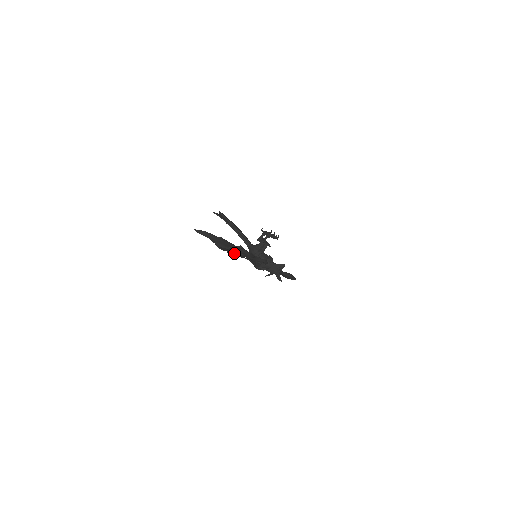
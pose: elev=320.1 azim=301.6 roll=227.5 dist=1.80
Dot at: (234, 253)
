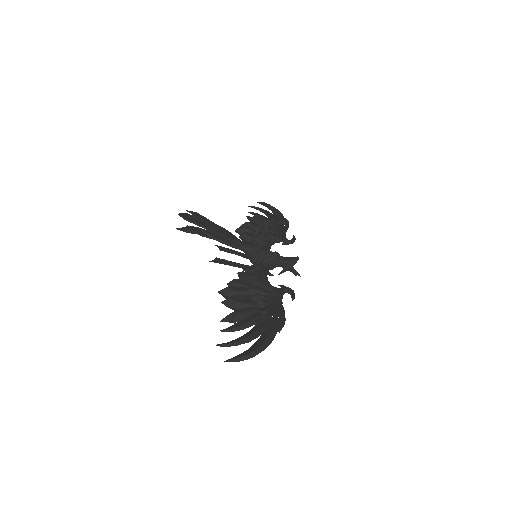
Dot at: occluded
